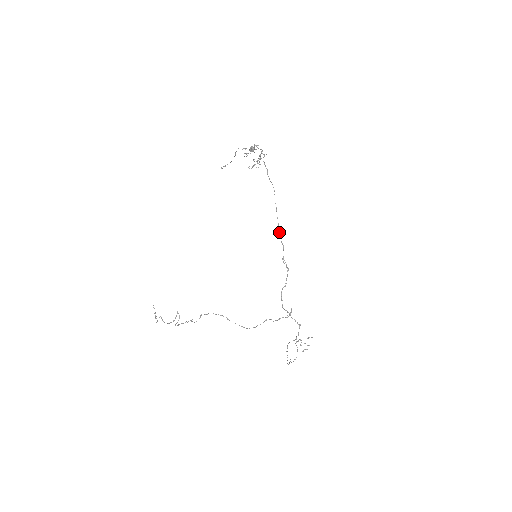
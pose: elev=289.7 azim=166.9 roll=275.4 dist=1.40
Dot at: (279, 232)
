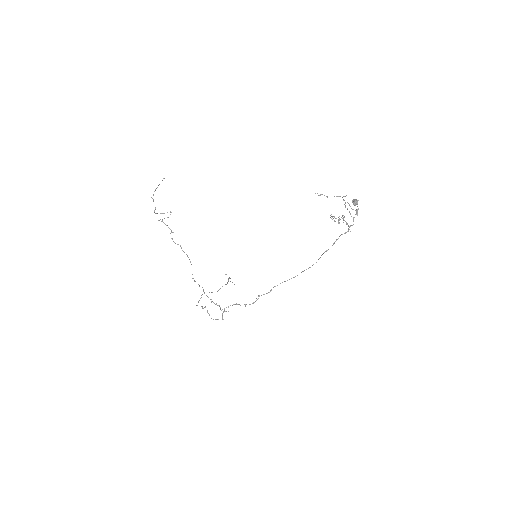
Dot at: occluded
